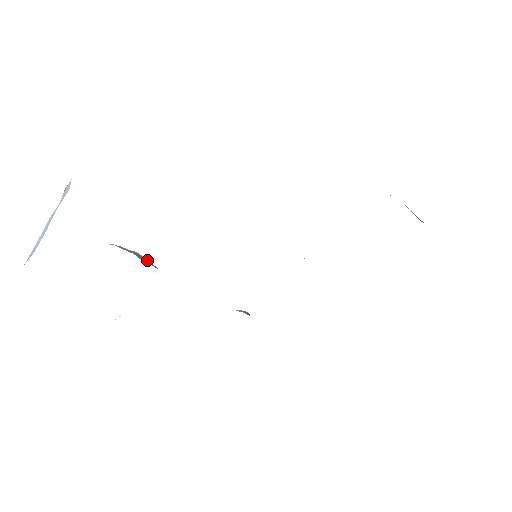
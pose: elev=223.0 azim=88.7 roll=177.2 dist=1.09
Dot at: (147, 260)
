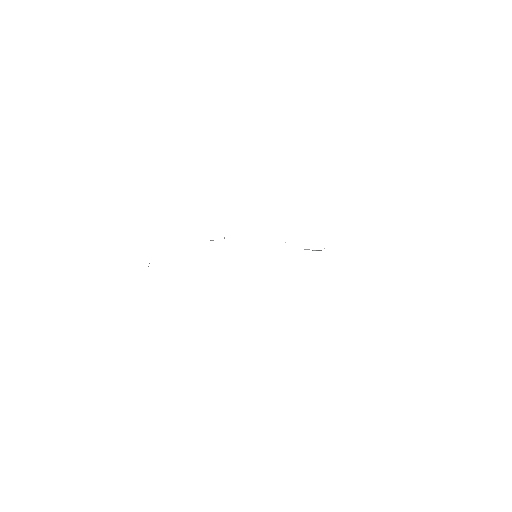
Dot at: occluded
